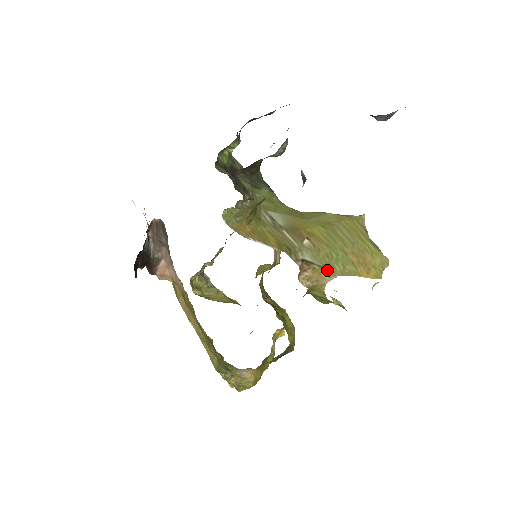
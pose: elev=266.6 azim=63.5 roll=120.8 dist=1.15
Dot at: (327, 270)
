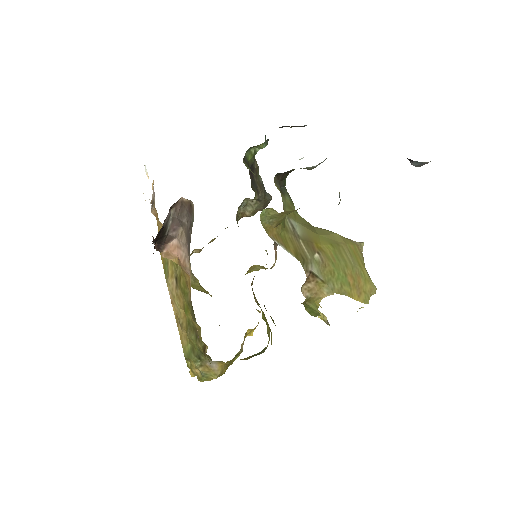
Dot at: (327, 286)
